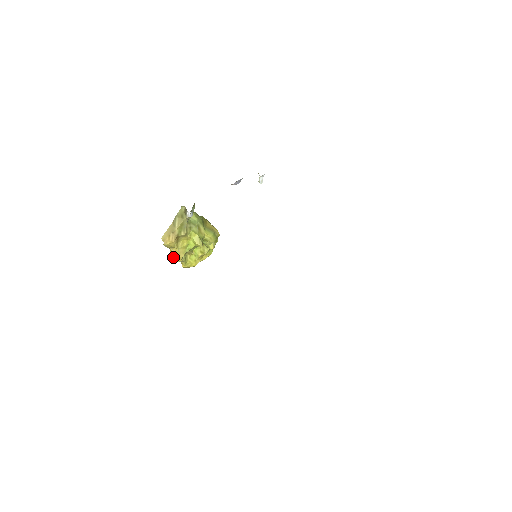
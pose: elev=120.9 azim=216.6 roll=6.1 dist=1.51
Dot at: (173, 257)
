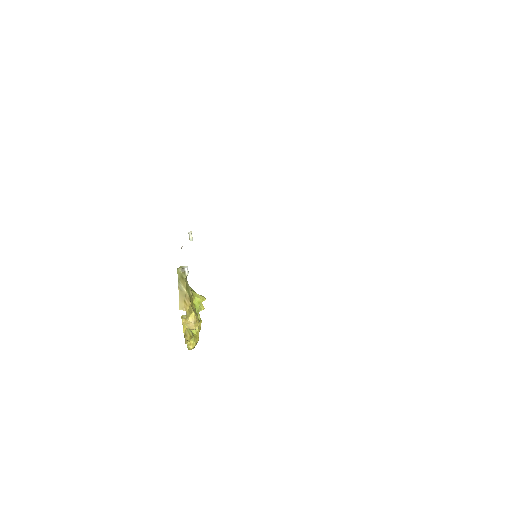
Dot at: (185, 337)
